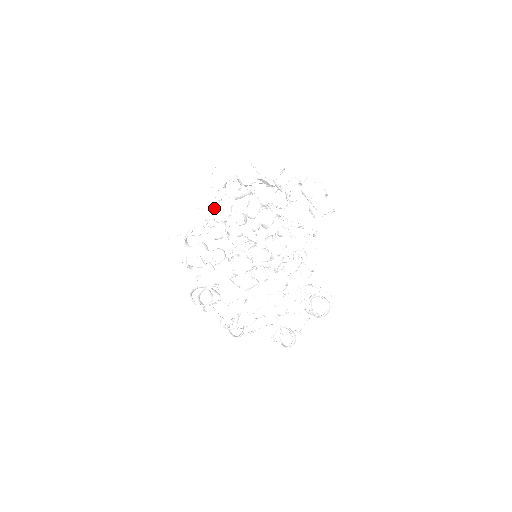
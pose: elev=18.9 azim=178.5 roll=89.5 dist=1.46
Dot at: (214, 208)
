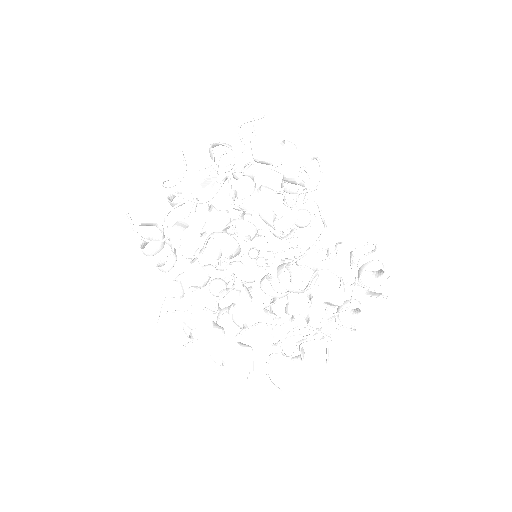
Dot at: (164, 242)
